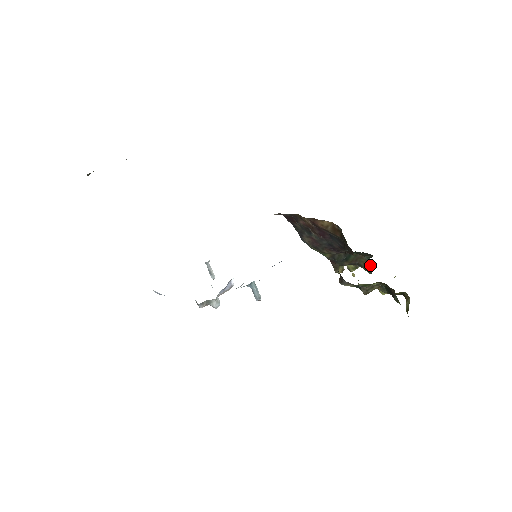
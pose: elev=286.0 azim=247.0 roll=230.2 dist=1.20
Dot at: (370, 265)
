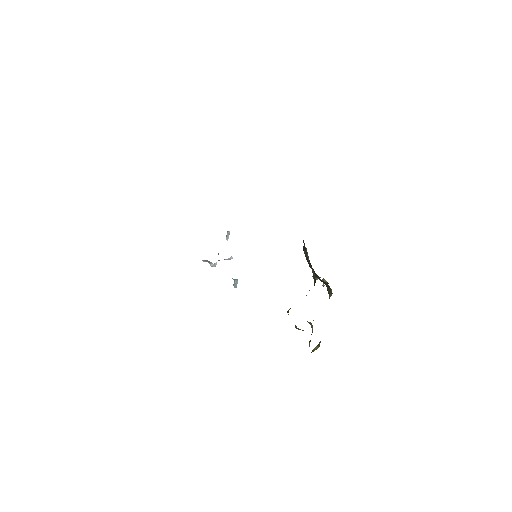
Dot at: occluded
